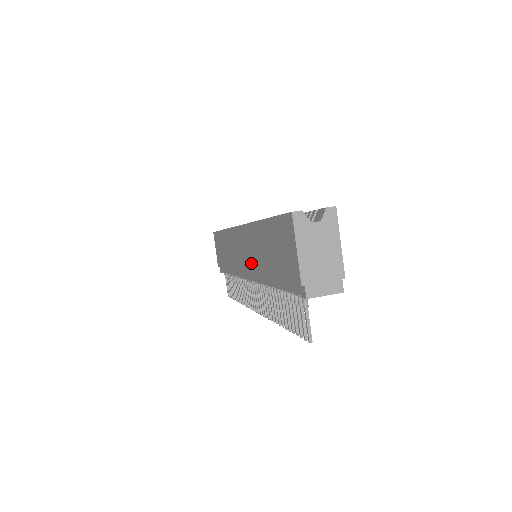
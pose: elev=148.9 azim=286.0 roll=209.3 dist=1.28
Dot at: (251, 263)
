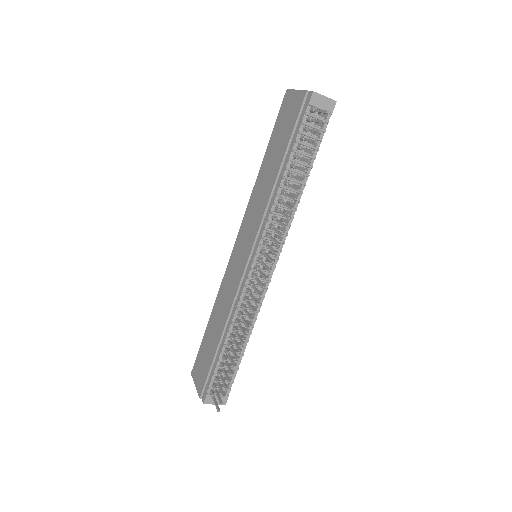
Dot at: (256, 221)
